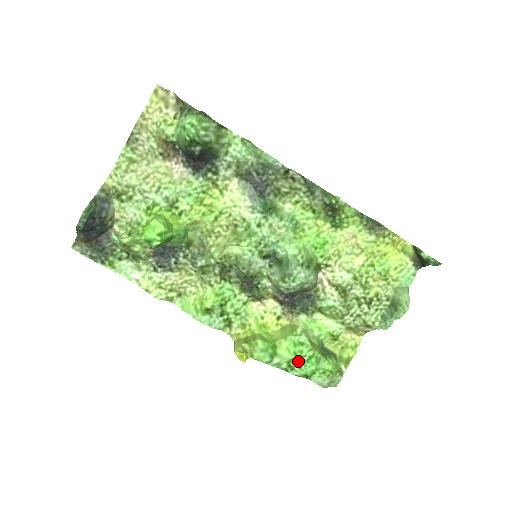
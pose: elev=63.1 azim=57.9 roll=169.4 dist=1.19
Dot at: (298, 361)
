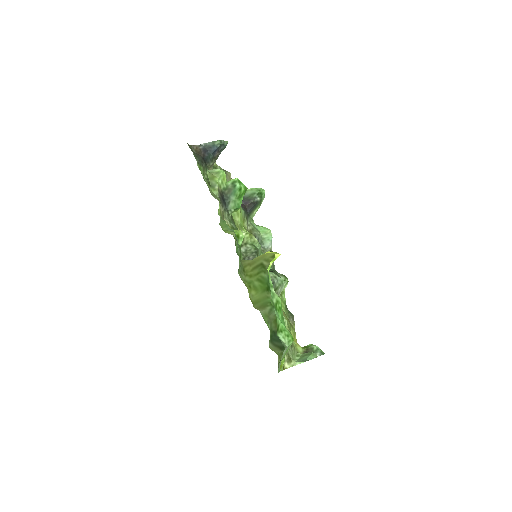
Dot at: (280, 308)
